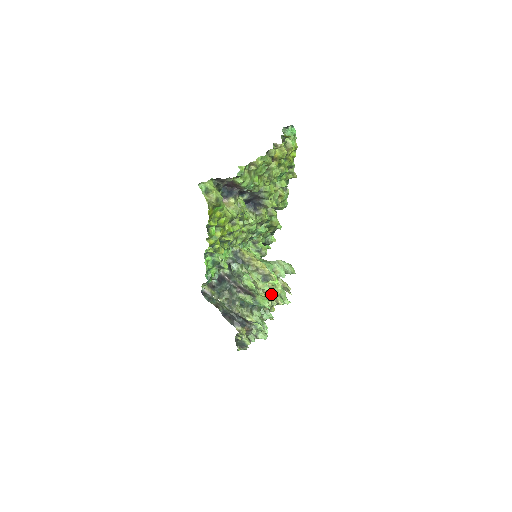
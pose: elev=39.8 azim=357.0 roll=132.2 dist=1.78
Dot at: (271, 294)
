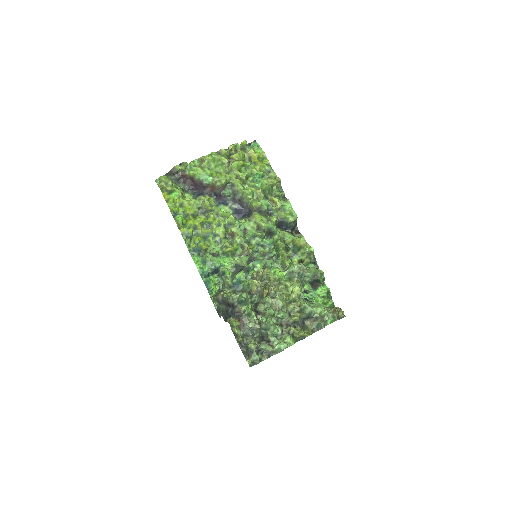
Dot at: occluded
